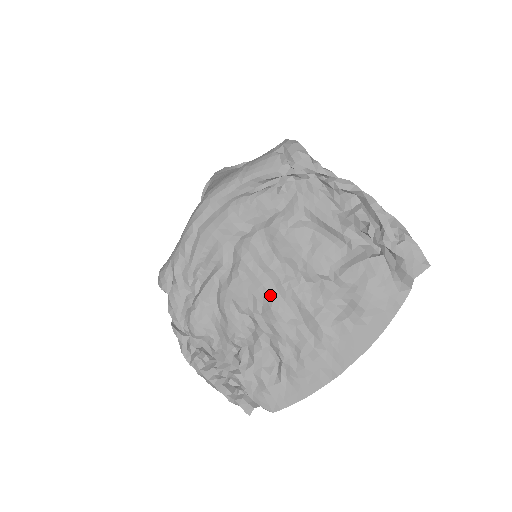
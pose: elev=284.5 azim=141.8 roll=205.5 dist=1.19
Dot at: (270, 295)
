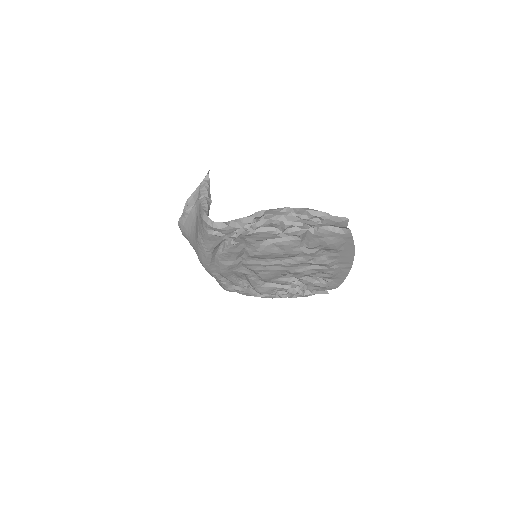
Dot at: (285, 270)
